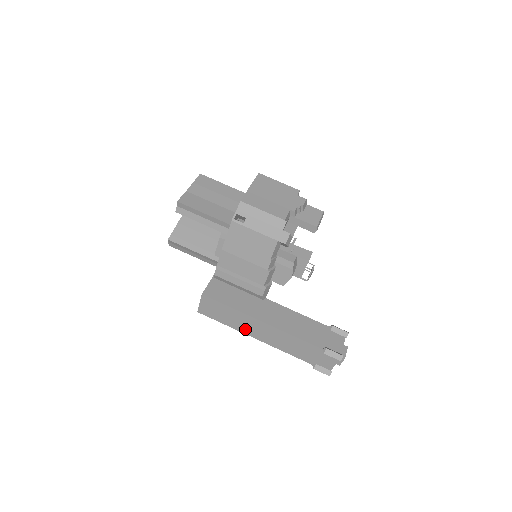
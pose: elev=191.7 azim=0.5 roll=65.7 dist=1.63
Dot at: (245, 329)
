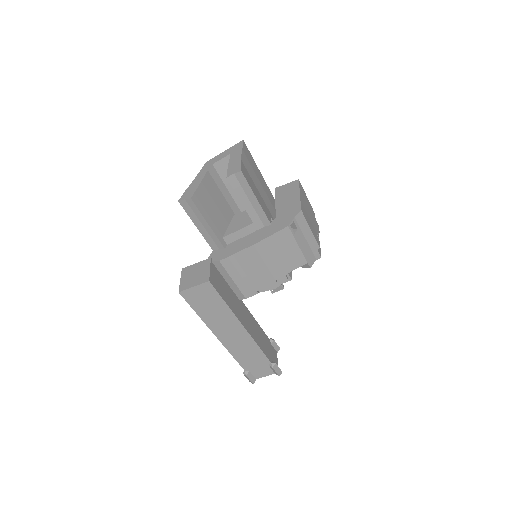
Dot at: (216, 325)
